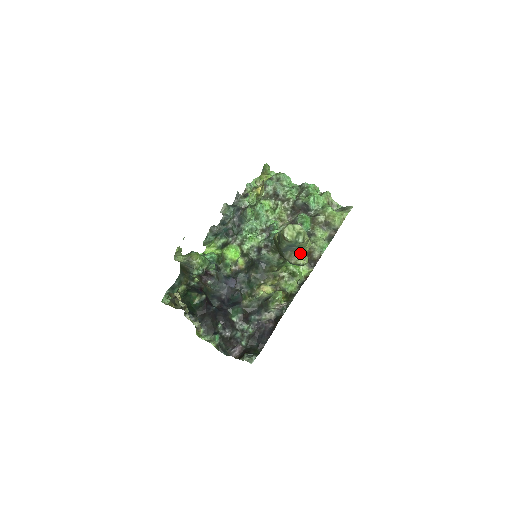
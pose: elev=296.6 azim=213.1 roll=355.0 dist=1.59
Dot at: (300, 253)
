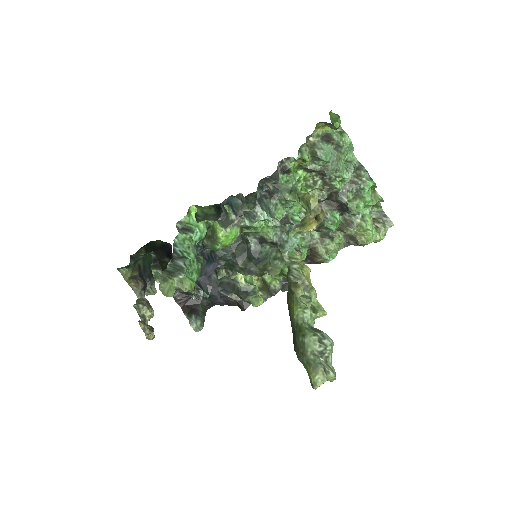
Dot at: occluded
